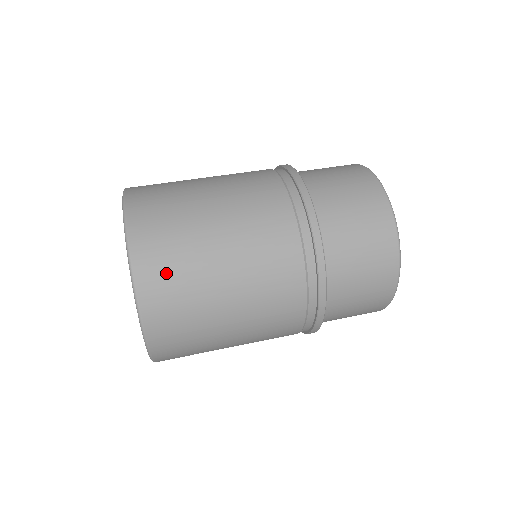
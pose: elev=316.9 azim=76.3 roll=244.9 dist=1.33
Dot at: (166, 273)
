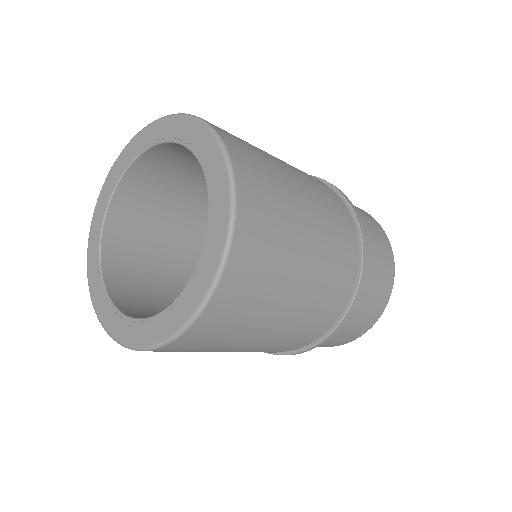
Dot at: occluded
